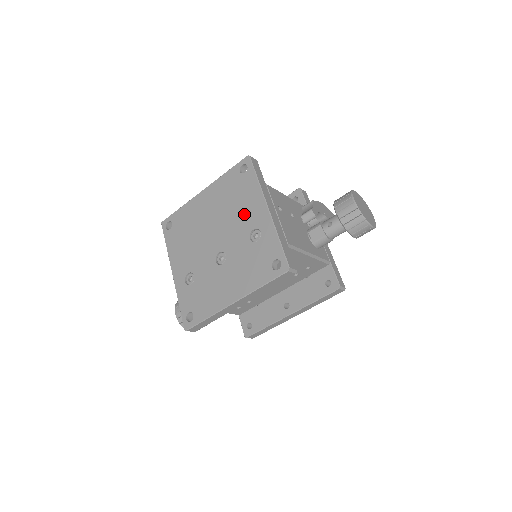
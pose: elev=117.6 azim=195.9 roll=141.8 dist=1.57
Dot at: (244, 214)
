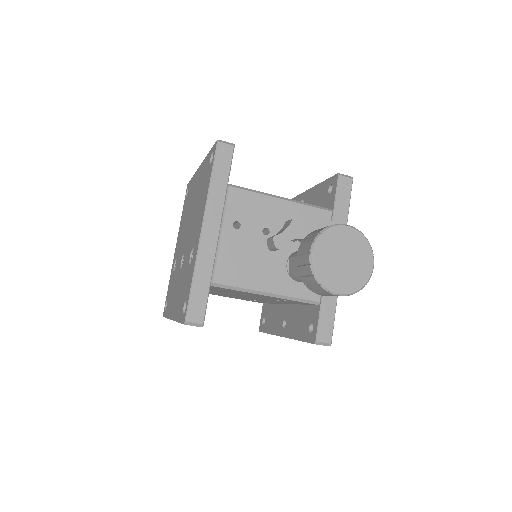
Dot at: (196, 221)
